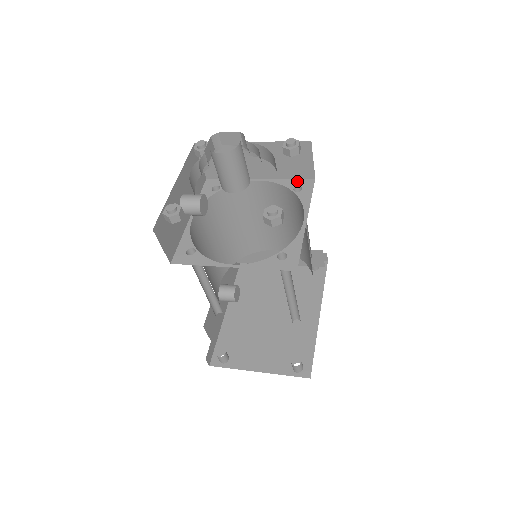
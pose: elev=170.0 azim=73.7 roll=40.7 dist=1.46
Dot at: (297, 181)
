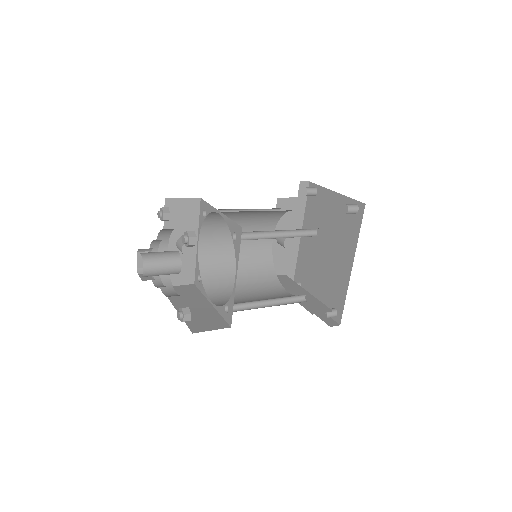
Dot at: (234, 226)
